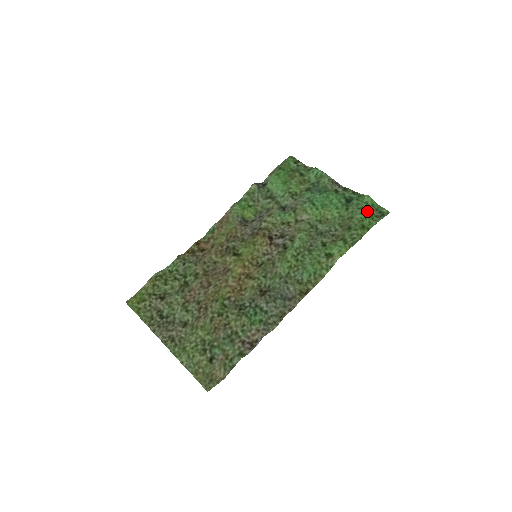
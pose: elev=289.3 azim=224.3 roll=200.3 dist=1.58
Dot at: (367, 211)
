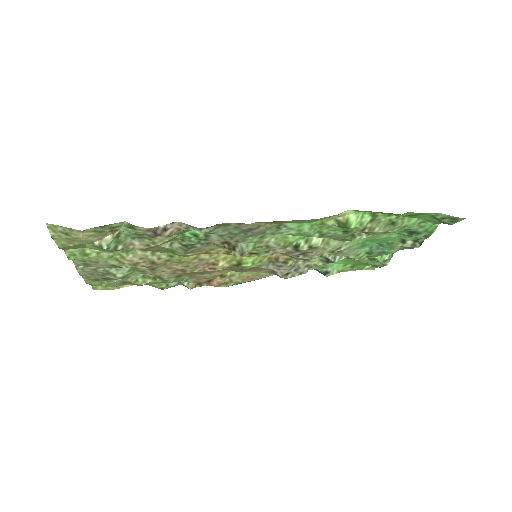
Dot at: (430, 219)
